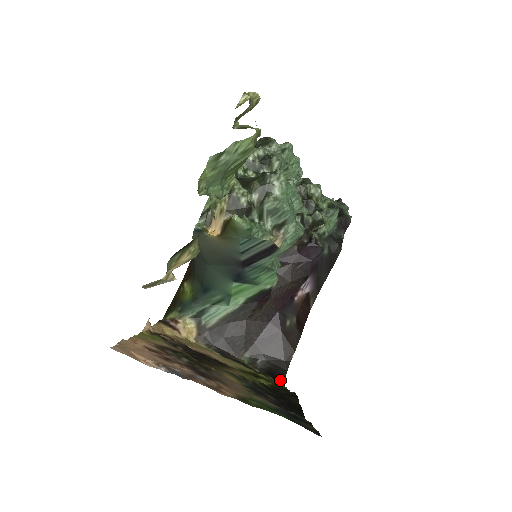
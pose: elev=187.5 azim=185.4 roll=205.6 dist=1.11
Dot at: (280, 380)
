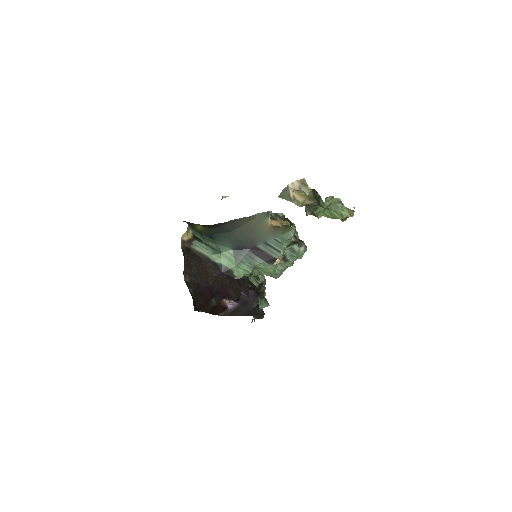
Dot at: occluded
